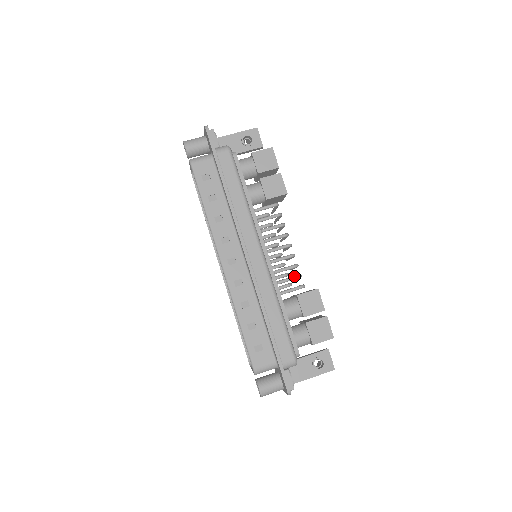
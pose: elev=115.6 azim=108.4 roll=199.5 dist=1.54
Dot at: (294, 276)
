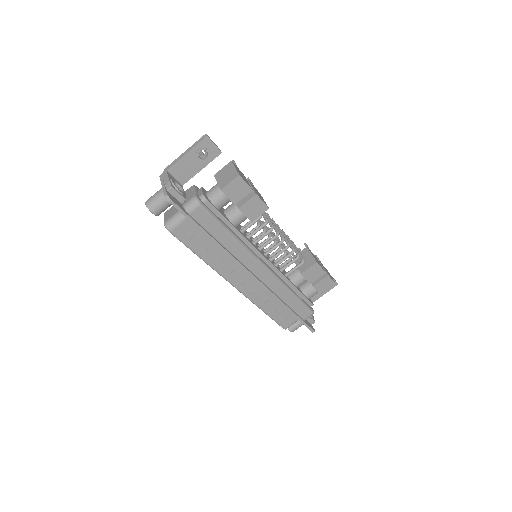
Dot at: (294, 260)
